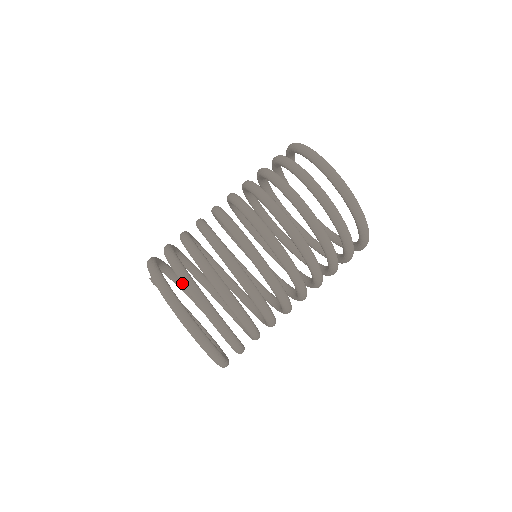
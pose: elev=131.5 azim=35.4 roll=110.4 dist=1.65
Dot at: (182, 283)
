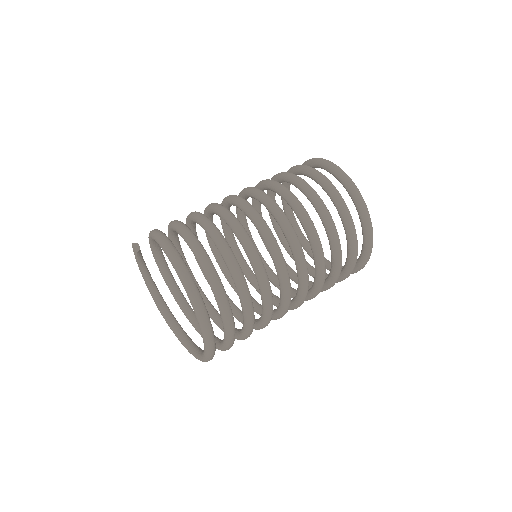
Dot at: (210, 283)
